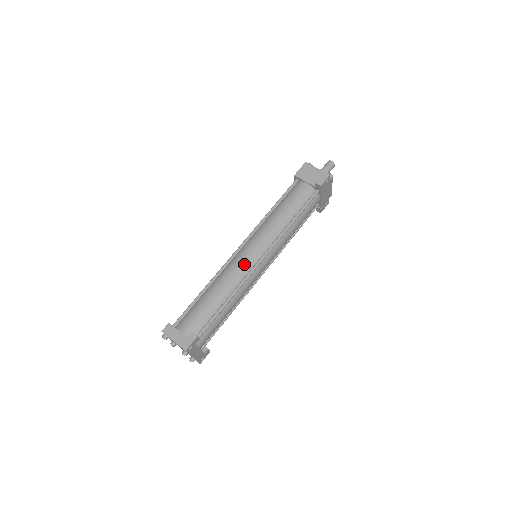
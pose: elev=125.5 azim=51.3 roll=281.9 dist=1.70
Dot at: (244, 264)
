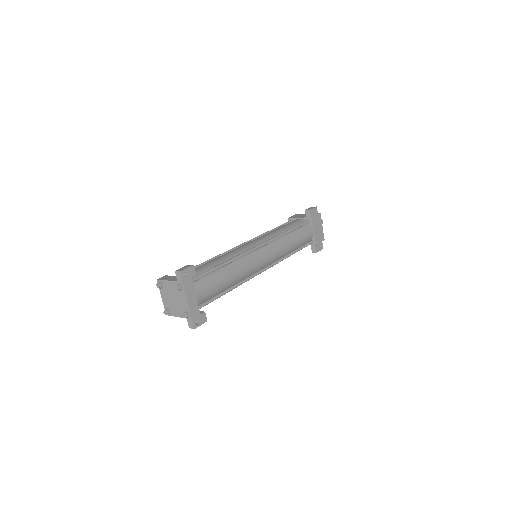
Dot at: (244, 247)
